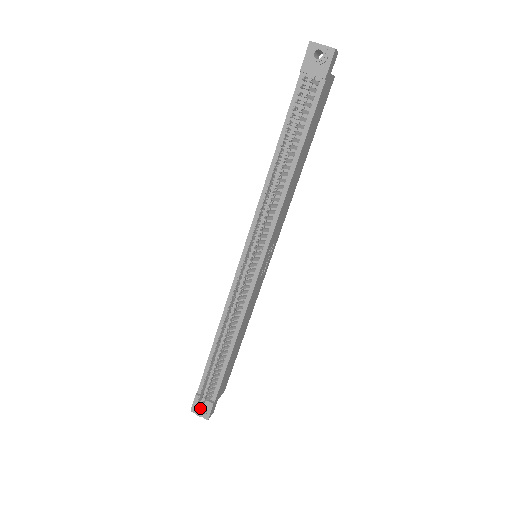
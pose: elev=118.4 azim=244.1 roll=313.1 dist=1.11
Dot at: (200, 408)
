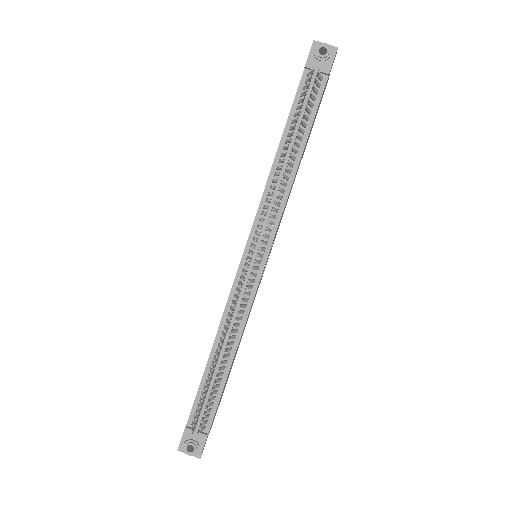
Dot at: (191, 443)
